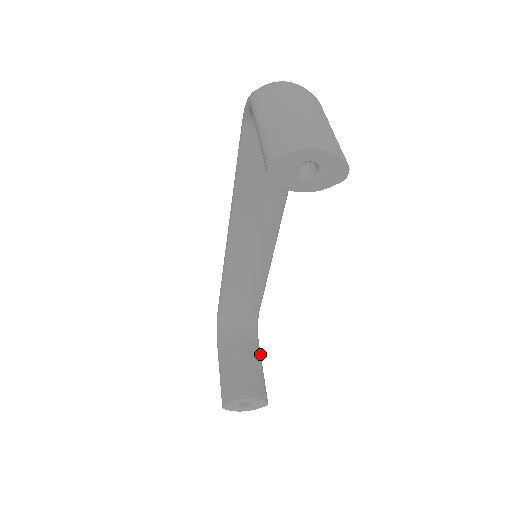
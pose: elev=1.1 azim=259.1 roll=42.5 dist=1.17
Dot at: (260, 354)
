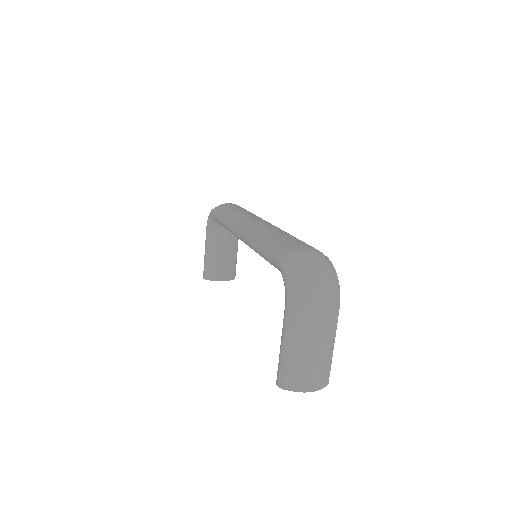
Dot at: occluded
